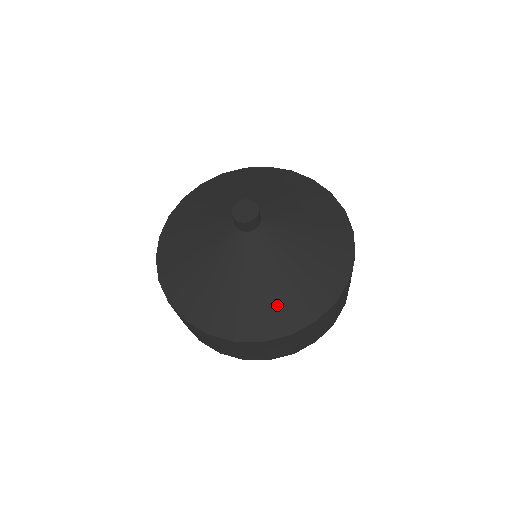
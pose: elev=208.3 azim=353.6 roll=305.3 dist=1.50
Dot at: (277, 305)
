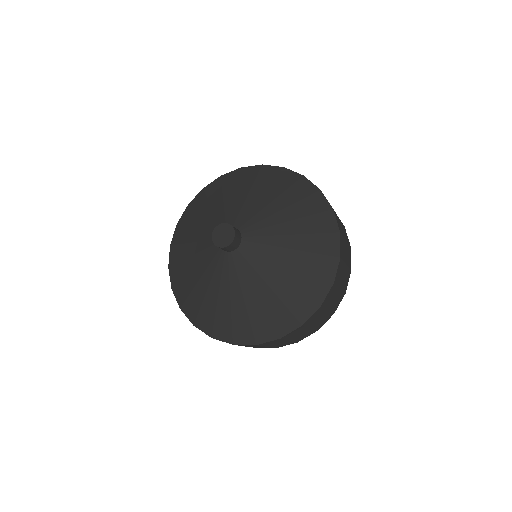
Dot at: (281, 305)
